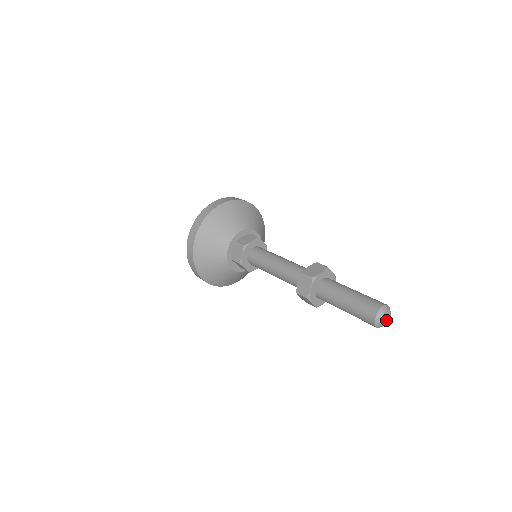
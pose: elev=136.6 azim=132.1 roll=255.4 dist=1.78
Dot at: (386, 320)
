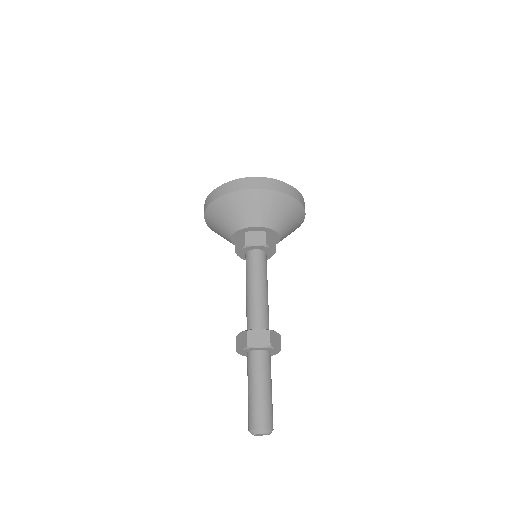
Dot at: (262, 435)
